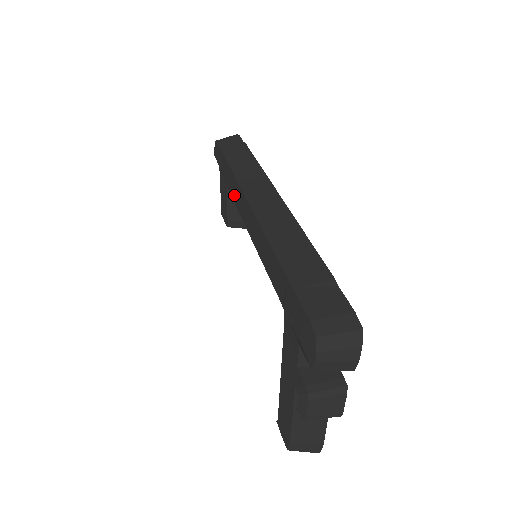
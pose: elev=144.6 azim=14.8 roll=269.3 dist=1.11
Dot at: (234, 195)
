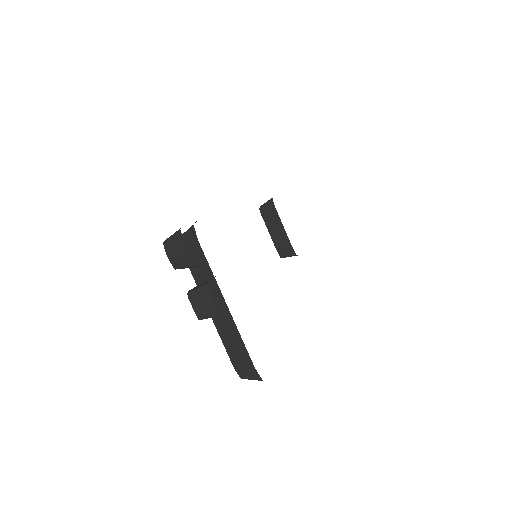
Dot at: occluded
